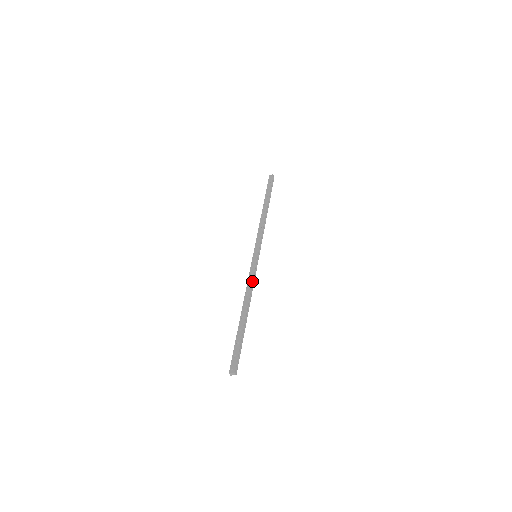
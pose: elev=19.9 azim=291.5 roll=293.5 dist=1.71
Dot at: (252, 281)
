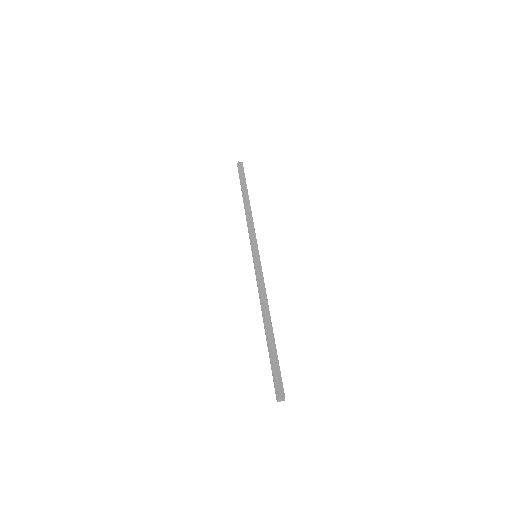
Dot at: occluded
